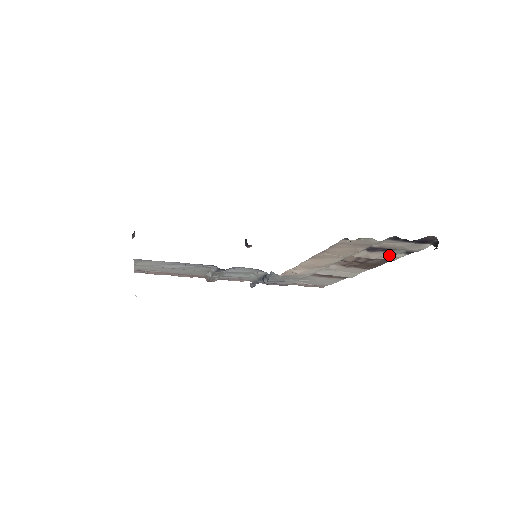
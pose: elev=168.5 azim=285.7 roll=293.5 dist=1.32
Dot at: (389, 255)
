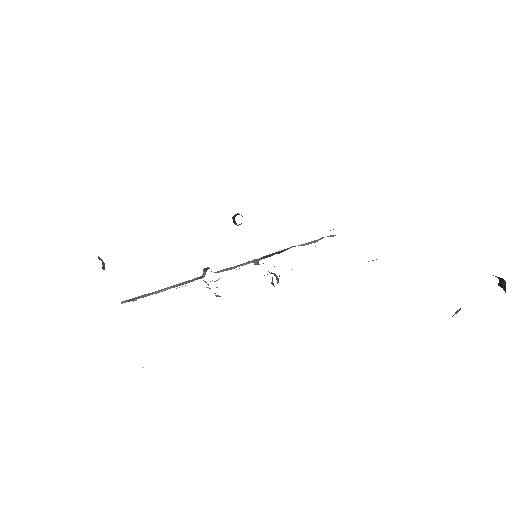
Dot at: occluded
